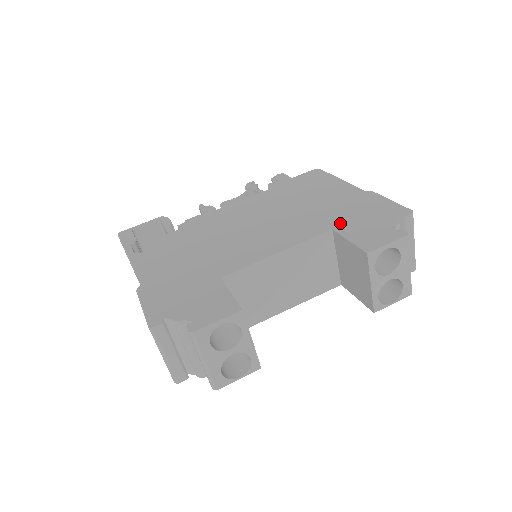
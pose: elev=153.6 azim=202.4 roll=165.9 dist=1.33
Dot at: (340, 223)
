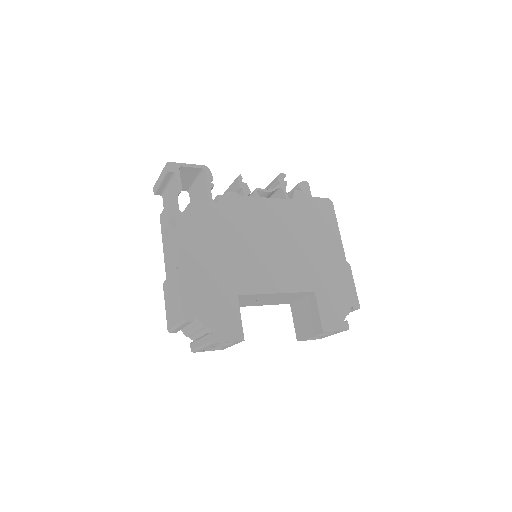
Dot at: (321, 288)
